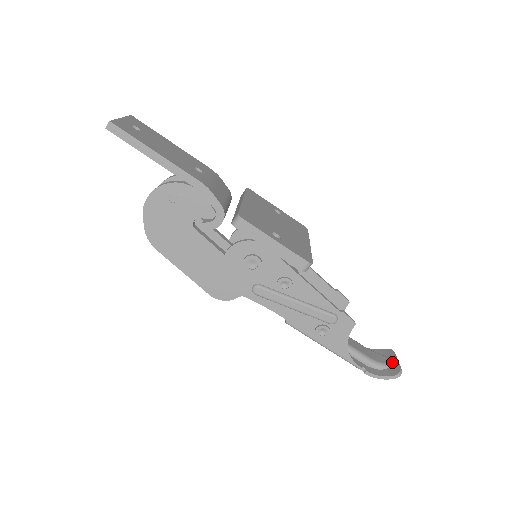
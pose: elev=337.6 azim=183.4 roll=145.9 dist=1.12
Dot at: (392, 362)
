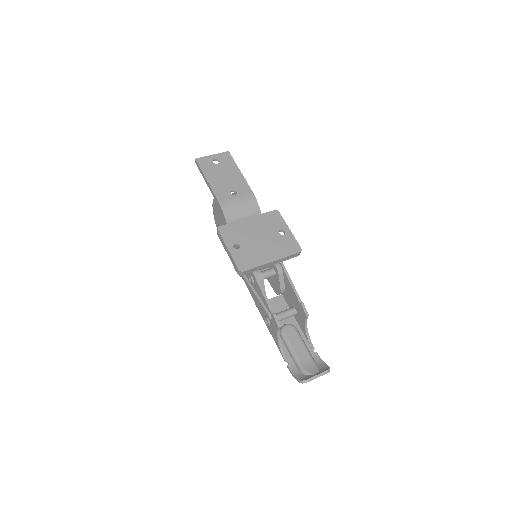
Dot at: (313, 374)
